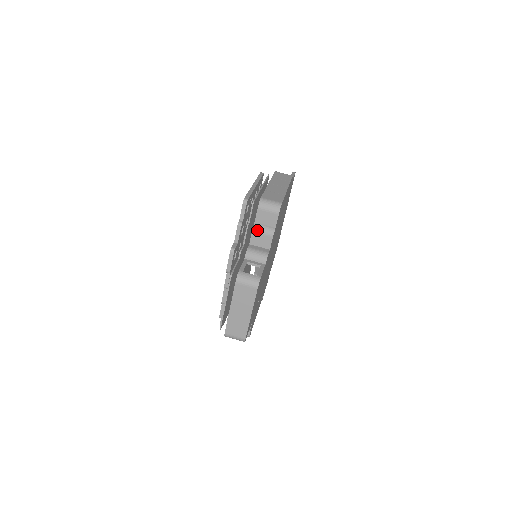
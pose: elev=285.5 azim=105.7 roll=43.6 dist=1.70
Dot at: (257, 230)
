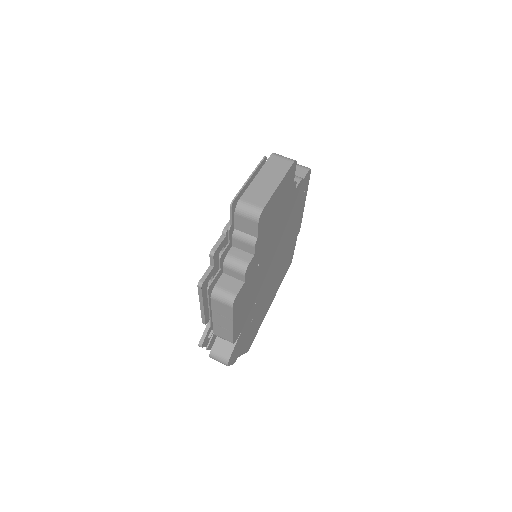
Dot at: occluded
